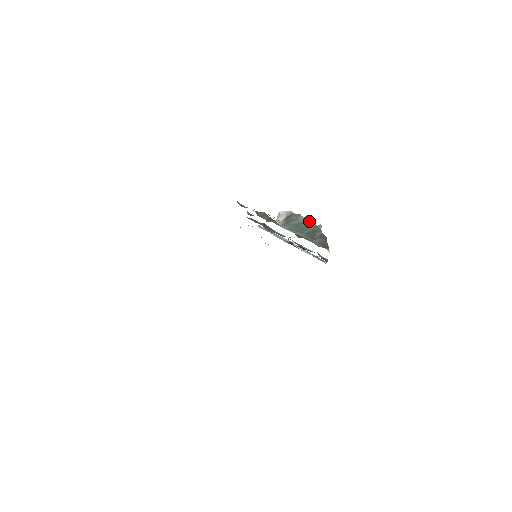
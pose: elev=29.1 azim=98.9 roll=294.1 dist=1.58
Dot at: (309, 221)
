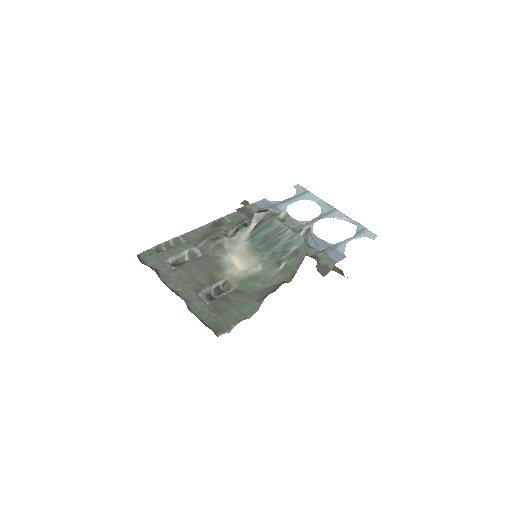
Dot at: (284, 227)
